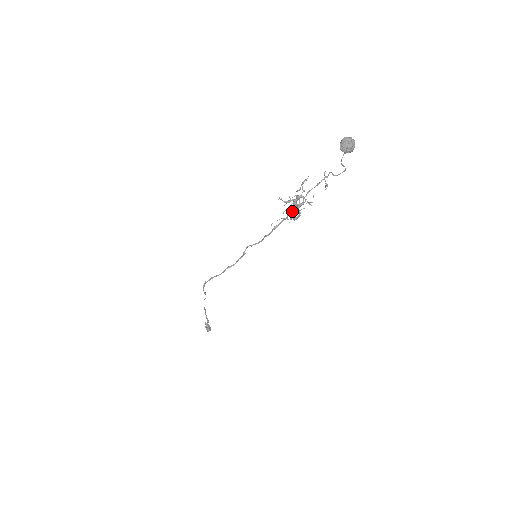
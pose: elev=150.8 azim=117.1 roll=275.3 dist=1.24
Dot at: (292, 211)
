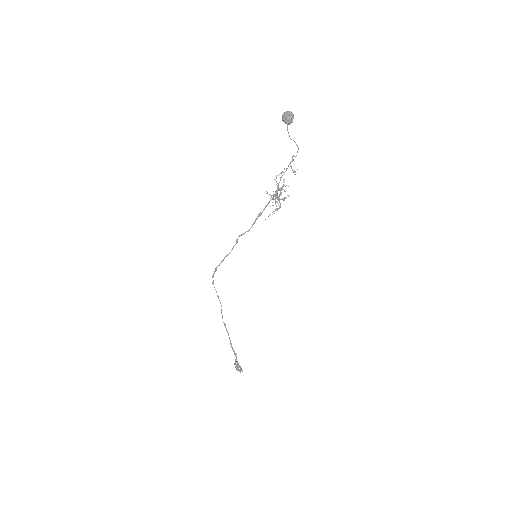
Dot at: (272, 198)
